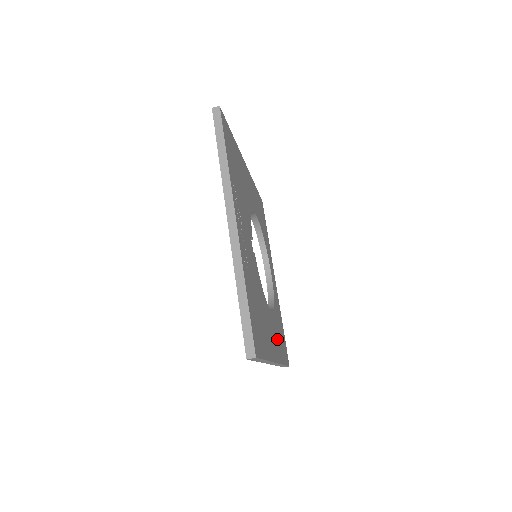
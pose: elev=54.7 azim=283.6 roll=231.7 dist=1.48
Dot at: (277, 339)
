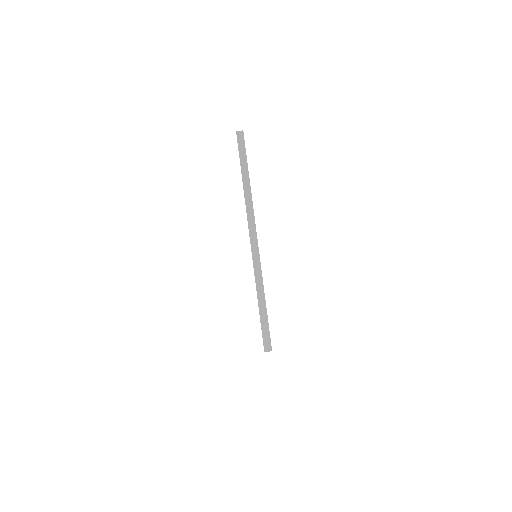
Dot at: occluded
